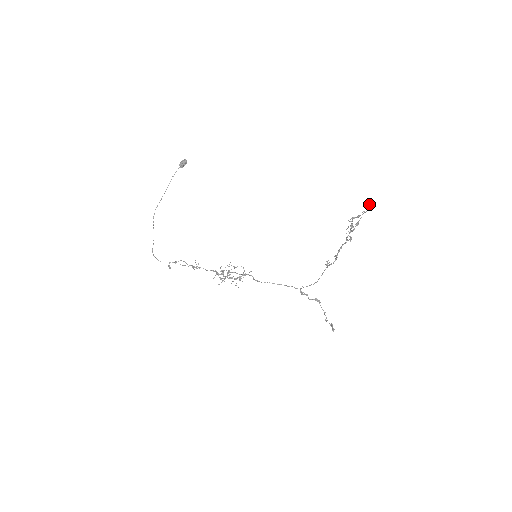
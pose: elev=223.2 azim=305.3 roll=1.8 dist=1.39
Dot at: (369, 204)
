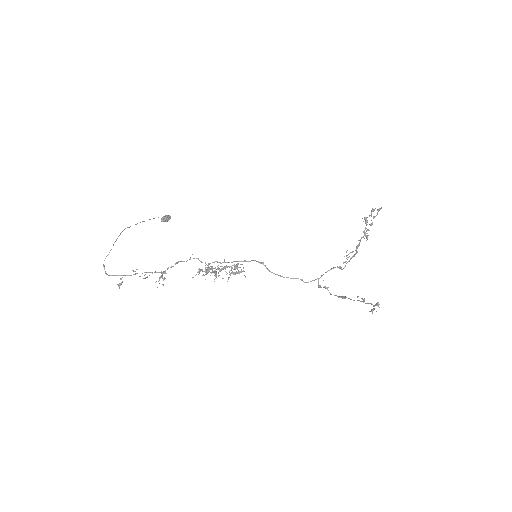
Dot at: occluded
